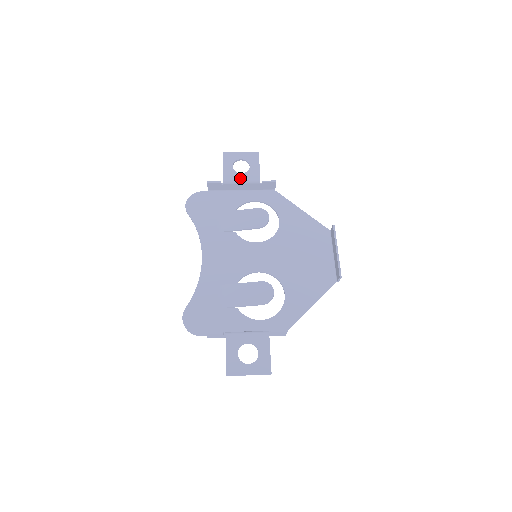
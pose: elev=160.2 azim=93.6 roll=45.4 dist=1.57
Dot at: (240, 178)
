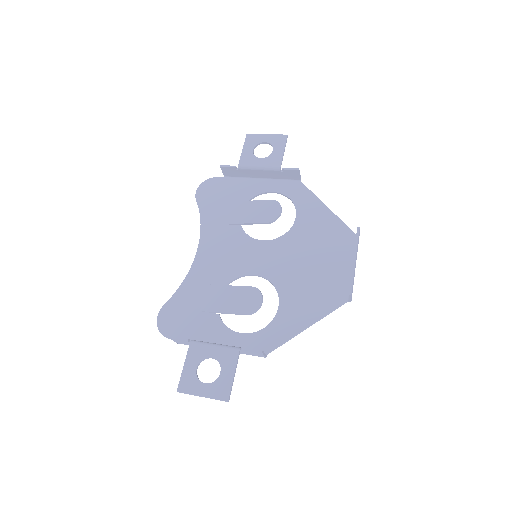
Dot at: (258, 163)
